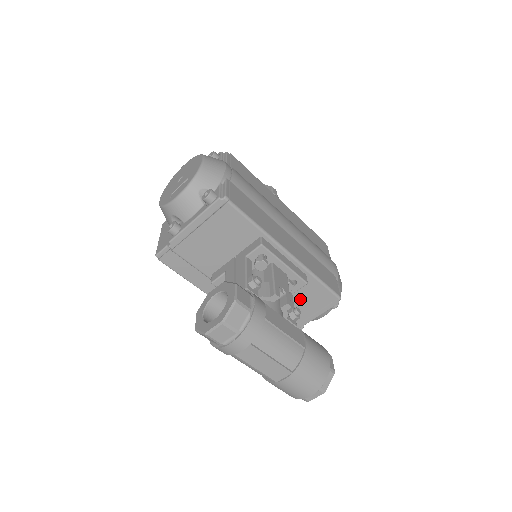
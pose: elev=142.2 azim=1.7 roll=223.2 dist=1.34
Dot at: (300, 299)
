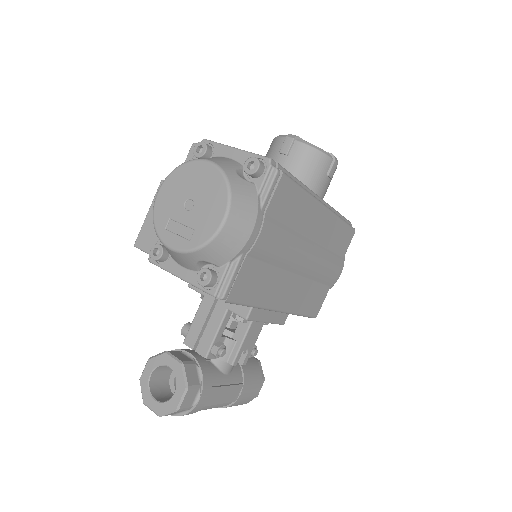
Dot at: occluded
